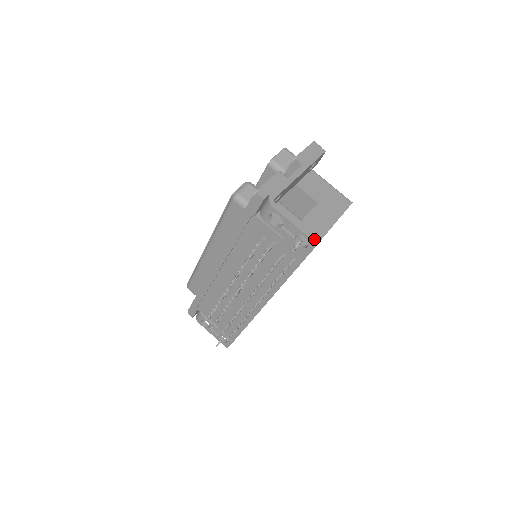
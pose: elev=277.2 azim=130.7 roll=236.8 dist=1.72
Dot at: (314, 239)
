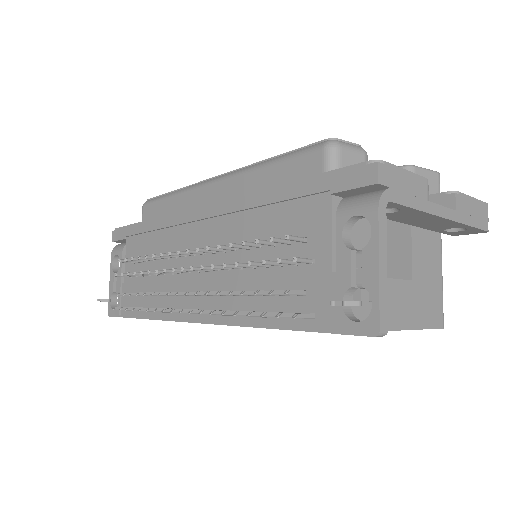
Dot at: (383, 323)
